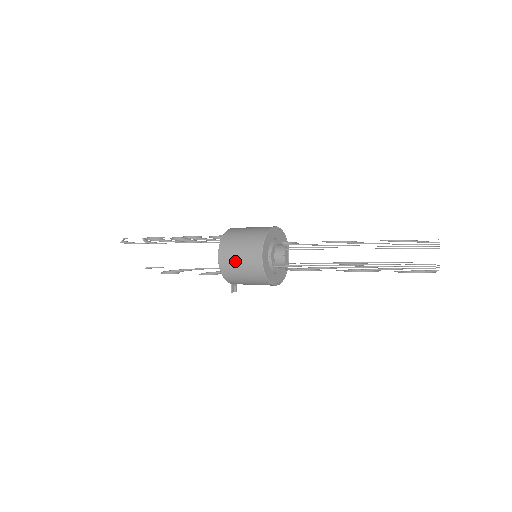
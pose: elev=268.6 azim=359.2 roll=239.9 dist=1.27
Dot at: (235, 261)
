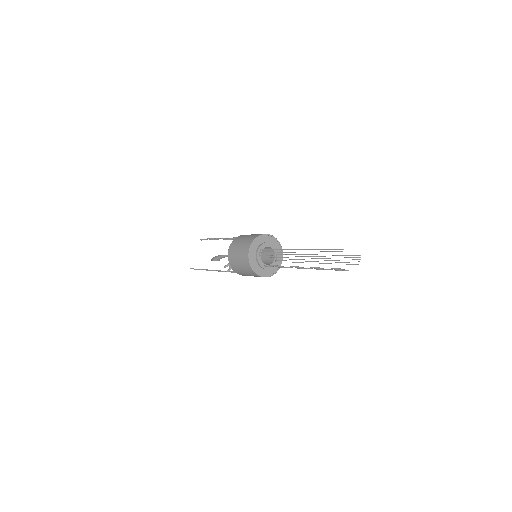
Dot at: (242, 239)
